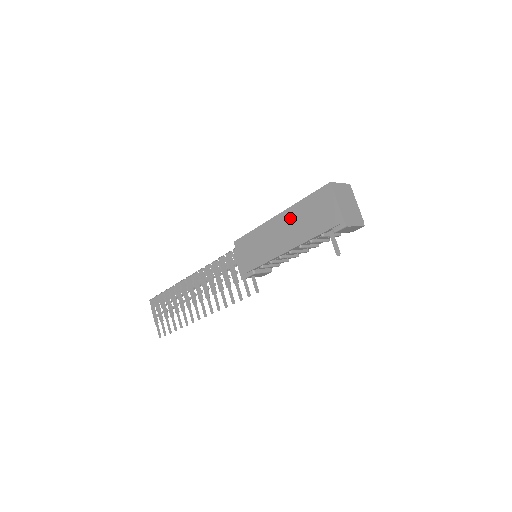
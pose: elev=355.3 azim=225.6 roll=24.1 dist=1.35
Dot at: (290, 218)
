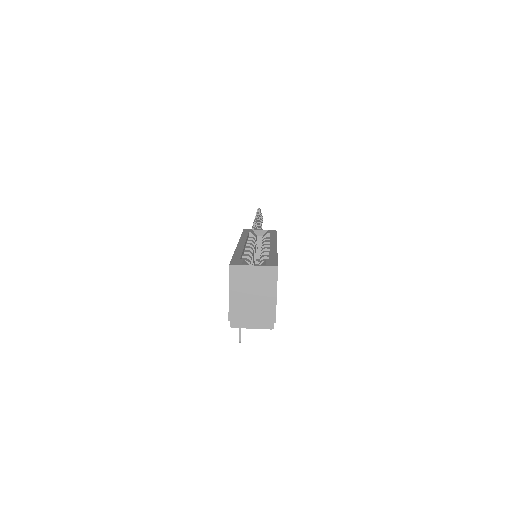
Dot at: occluded
